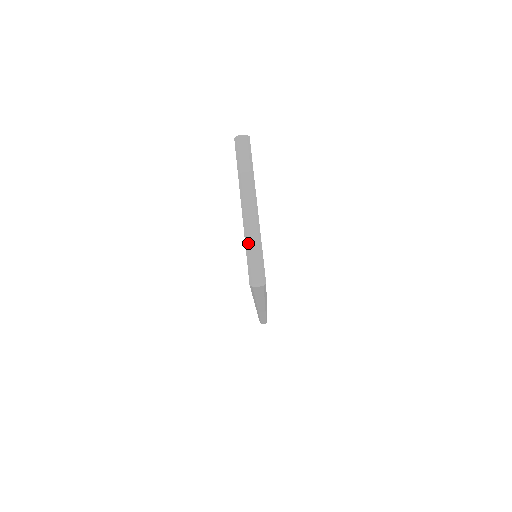
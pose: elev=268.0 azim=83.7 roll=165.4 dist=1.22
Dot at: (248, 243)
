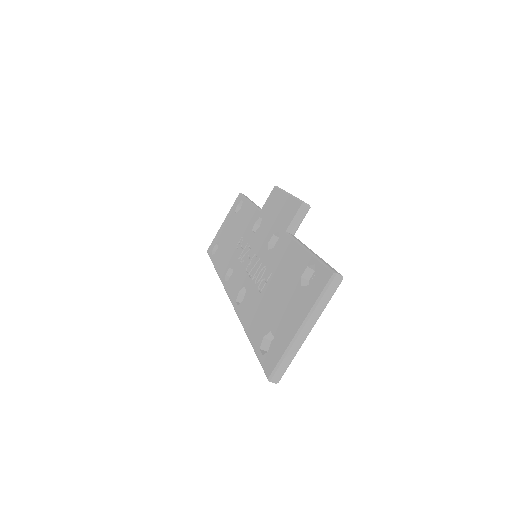
Dot at: (287, 354)
